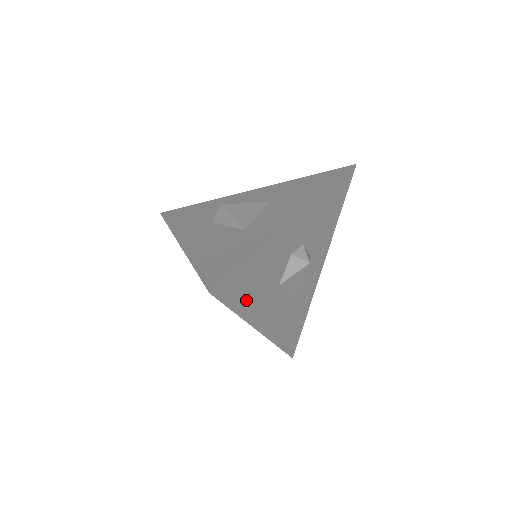
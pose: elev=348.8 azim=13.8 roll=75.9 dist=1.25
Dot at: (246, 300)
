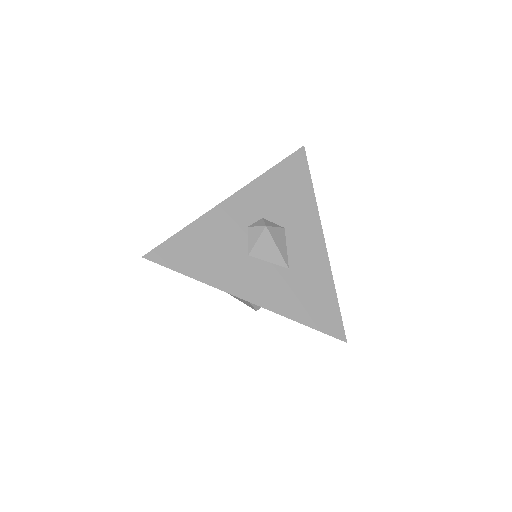
Dot at: (200, 267)
